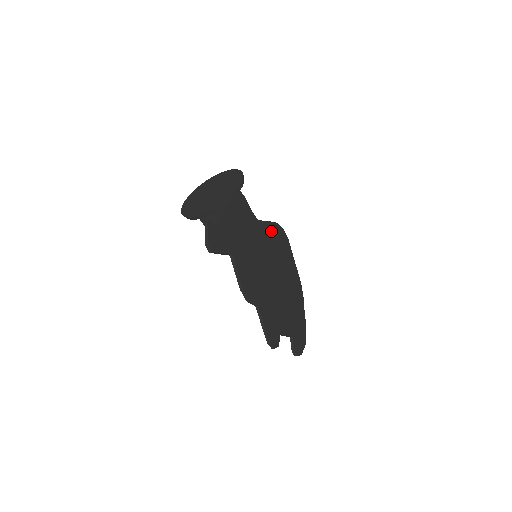
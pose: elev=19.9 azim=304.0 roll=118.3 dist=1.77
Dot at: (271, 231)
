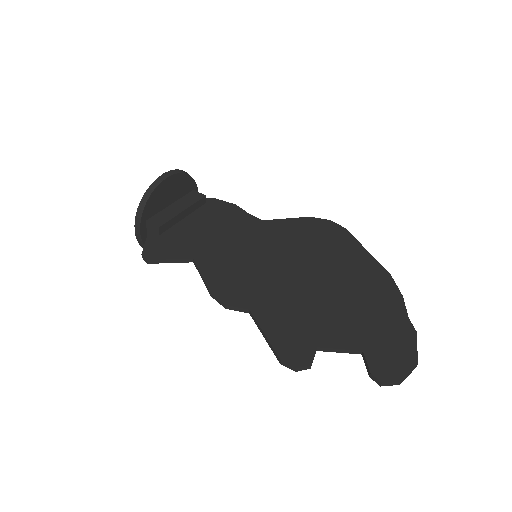
Dot at: (297, 227)
